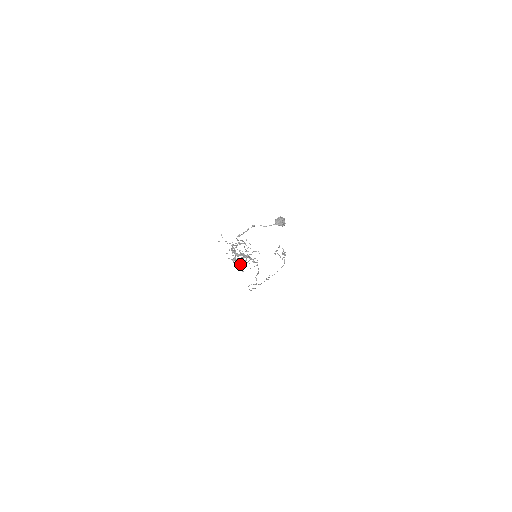
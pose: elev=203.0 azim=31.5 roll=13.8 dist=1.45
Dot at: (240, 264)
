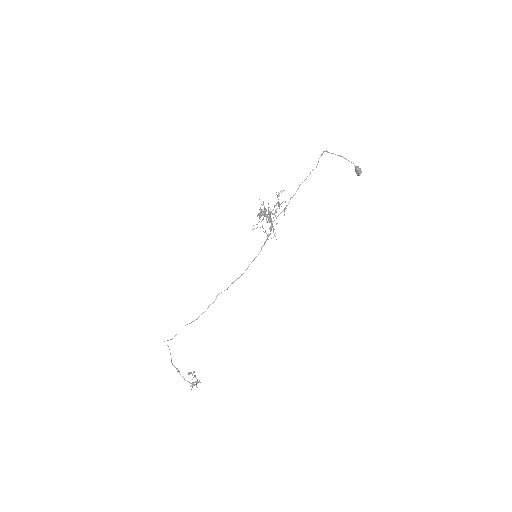
Dot at: (269, 213)
